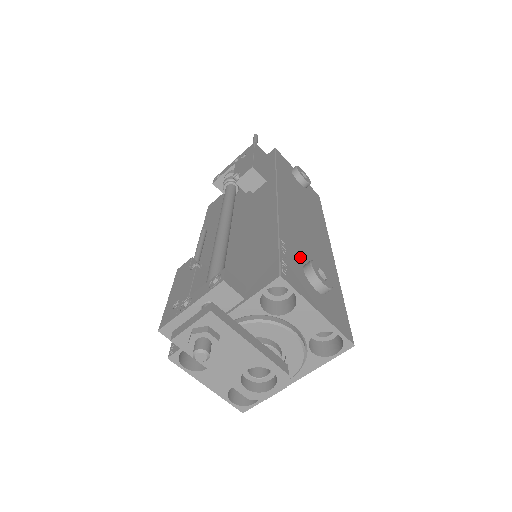
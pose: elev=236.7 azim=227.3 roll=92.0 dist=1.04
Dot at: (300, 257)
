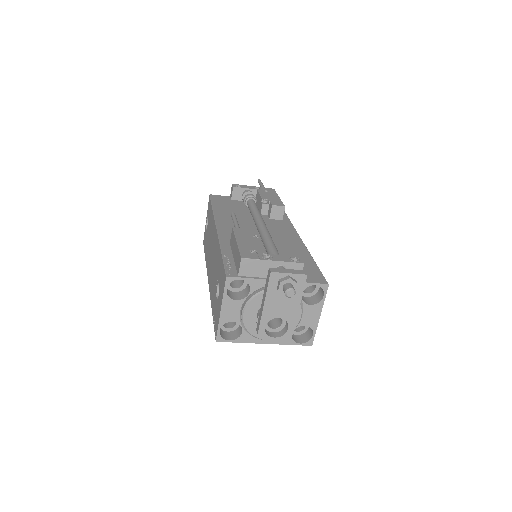
Dot at: occluded
